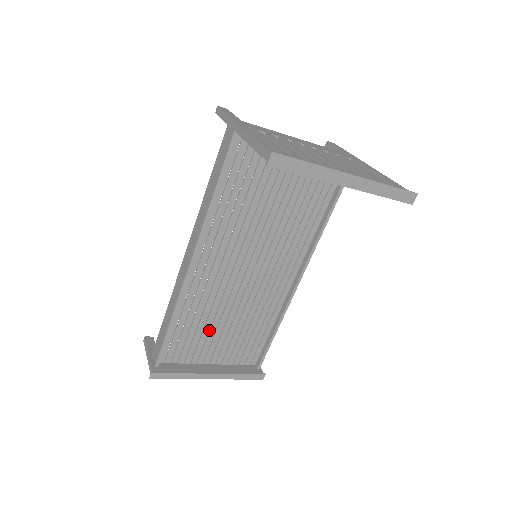
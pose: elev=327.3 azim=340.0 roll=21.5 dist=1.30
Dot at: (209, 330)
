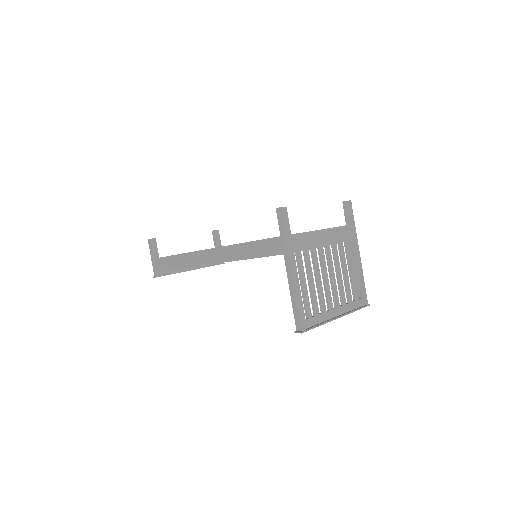
Dot at: occluded
